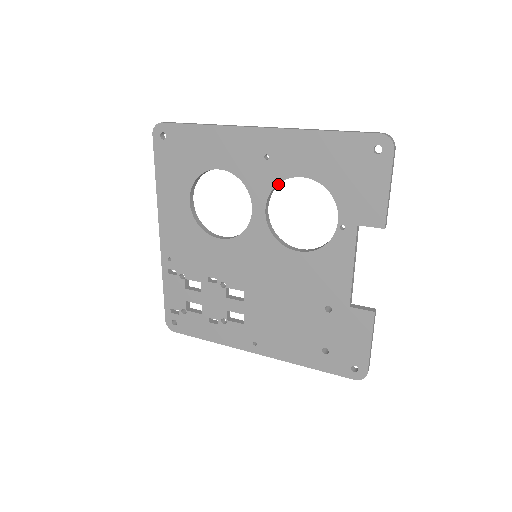
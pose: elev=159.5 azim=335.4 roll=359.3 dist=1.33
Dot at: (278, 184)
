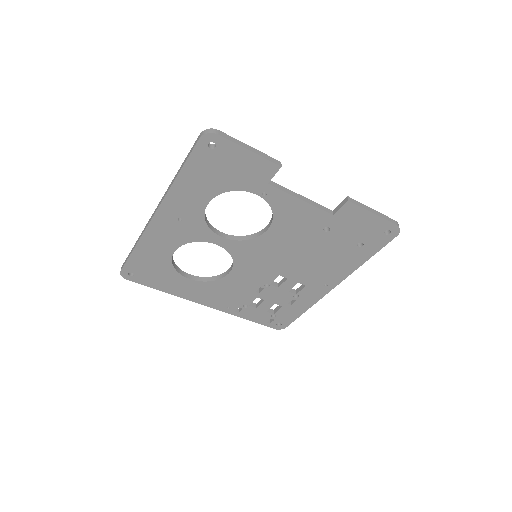
Dot at: (206, 220)
